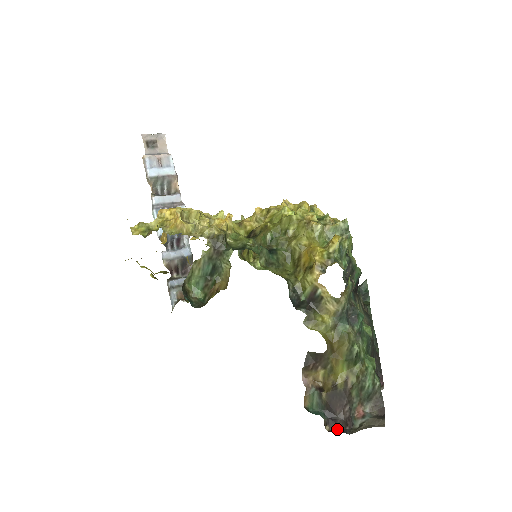
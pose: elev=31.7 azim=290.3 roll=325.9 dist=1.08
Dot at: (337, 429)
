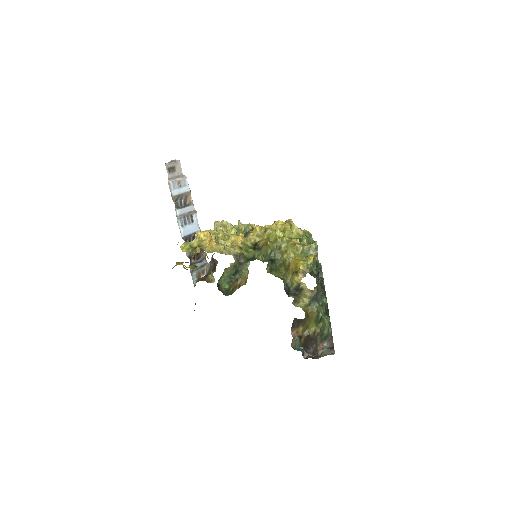
Dot at: (309, 357)
